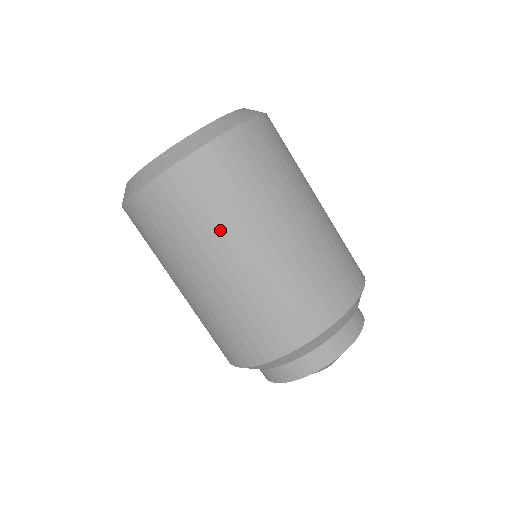
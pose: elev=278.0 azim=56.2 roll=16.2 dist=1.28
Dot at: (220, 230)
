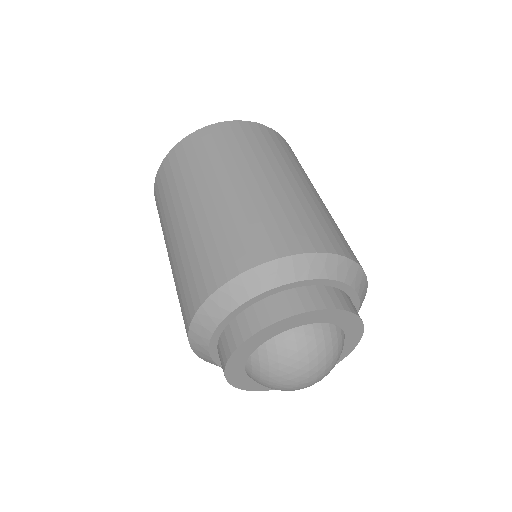
Dot at: (225, 163)
